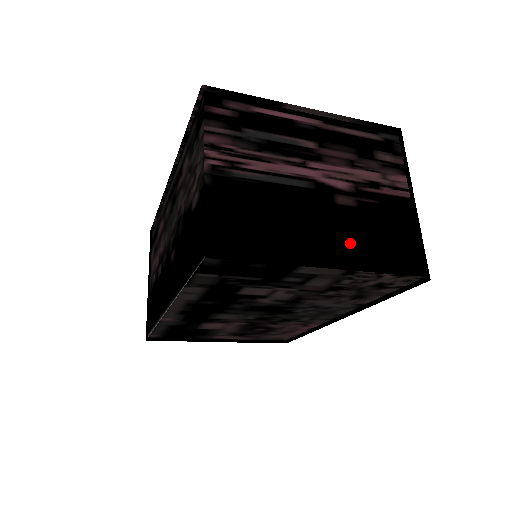
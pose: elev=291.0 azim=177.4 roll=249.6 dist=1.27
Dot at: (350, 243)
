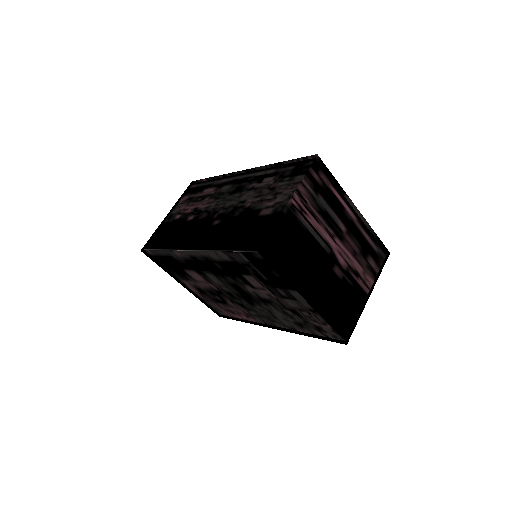
Dot at: (325, 296)
